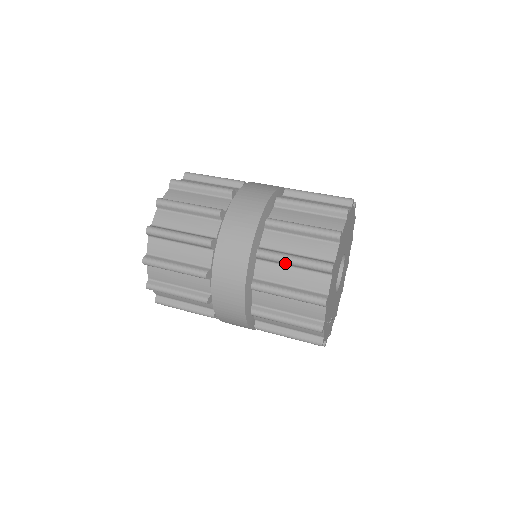
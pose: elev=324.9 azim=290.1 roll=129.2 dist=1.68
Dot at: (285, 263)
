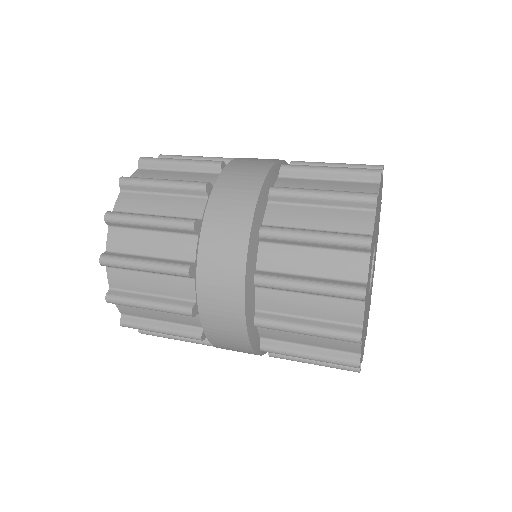
Dot at: (296, 291)
